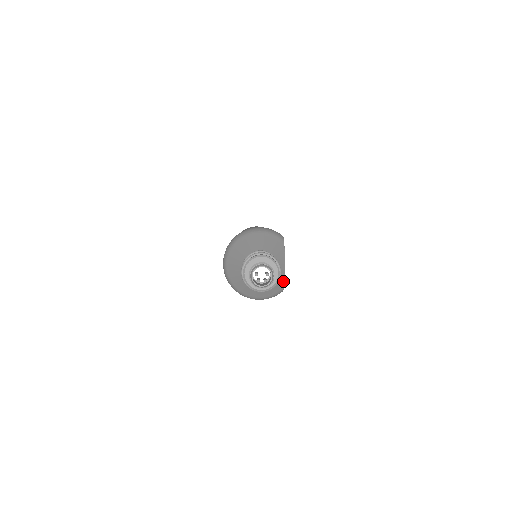
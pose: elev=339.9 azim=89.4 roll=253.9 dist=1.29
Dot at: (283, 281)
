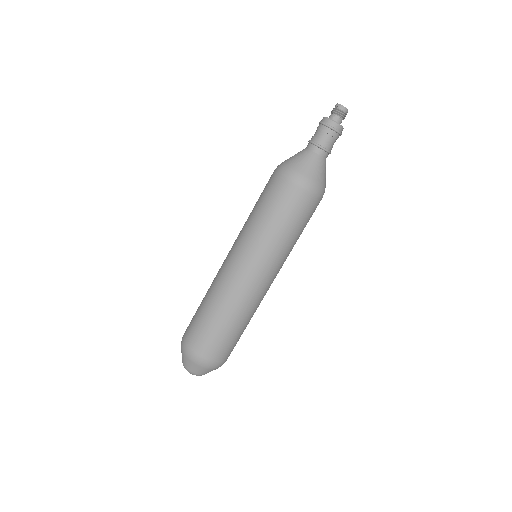
Dot at: (325, 178)
